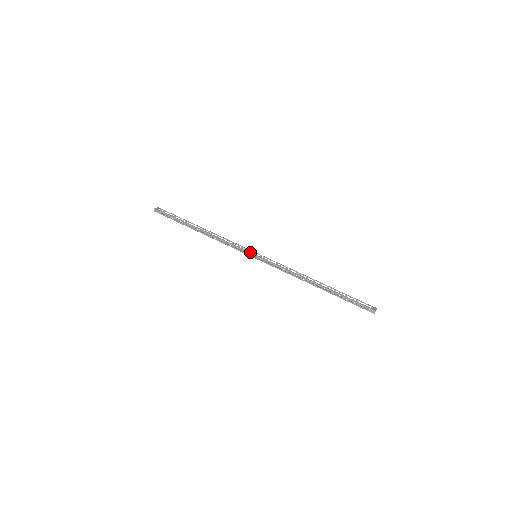
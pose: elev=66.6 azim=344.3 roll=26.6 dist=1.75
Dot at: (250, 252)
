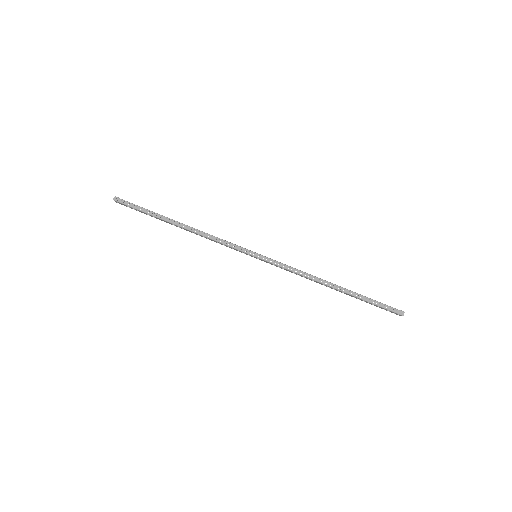
Dot at: (250, 250)
